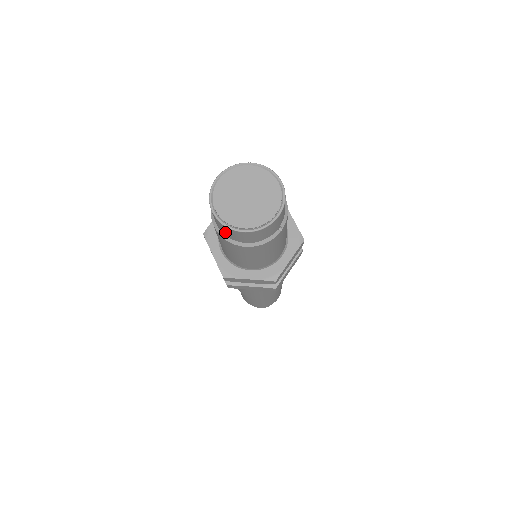
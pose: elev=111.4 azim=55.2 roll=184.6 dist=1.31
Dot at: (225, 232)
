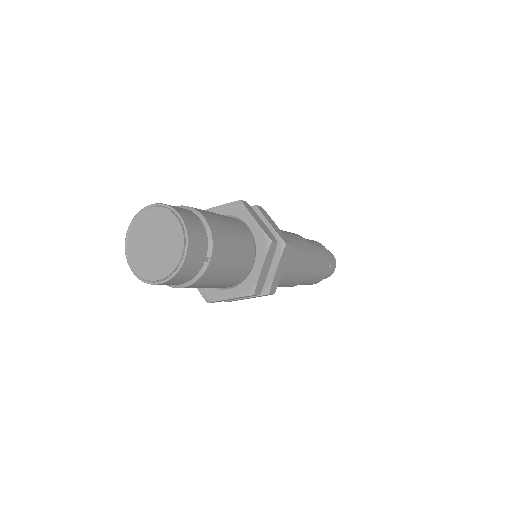
Dot at: occluded
